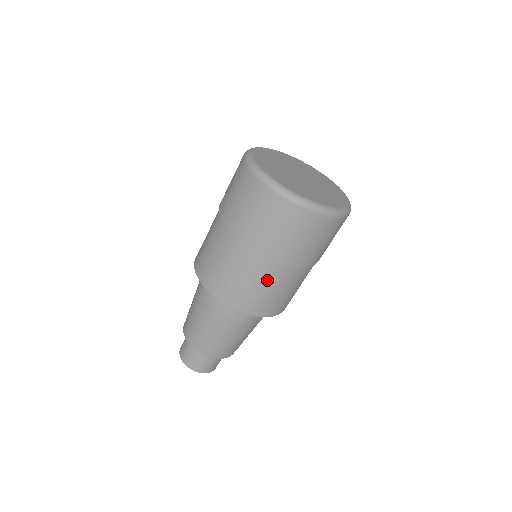
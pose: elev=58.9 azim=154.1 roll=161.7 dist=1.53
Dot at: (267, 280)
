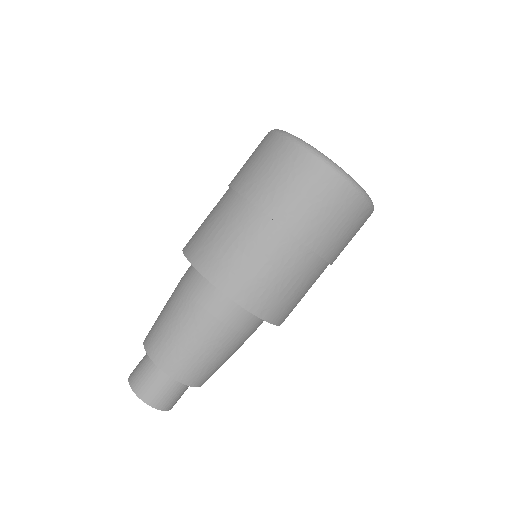
Dot at: (225, 221)
